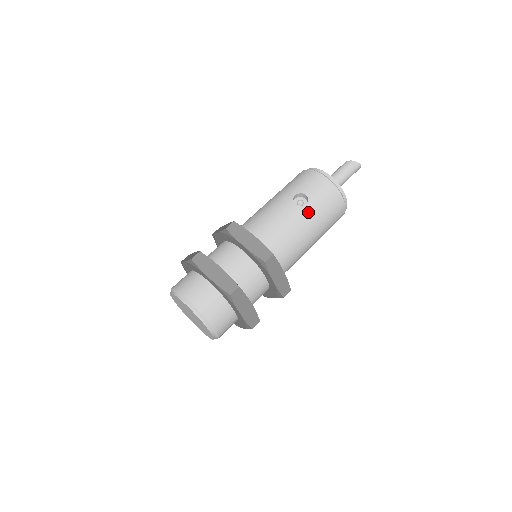
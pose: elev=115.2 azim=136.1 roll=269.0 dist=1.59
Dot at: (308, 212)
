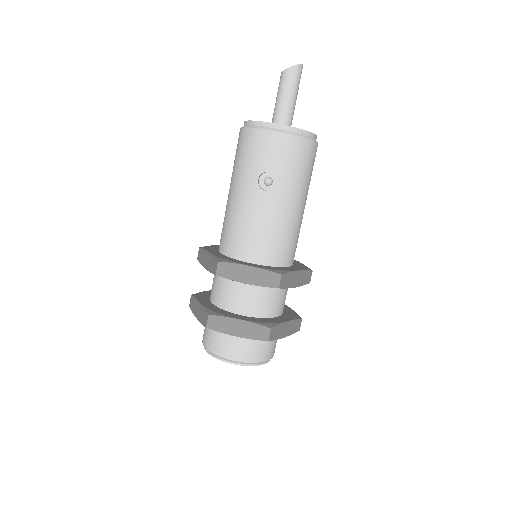
Dot at: (284, 191)
